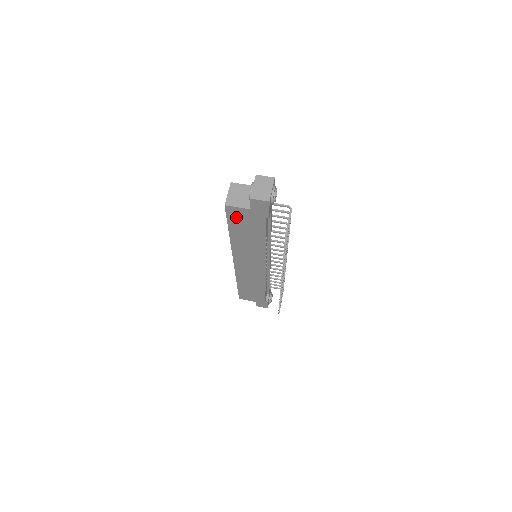
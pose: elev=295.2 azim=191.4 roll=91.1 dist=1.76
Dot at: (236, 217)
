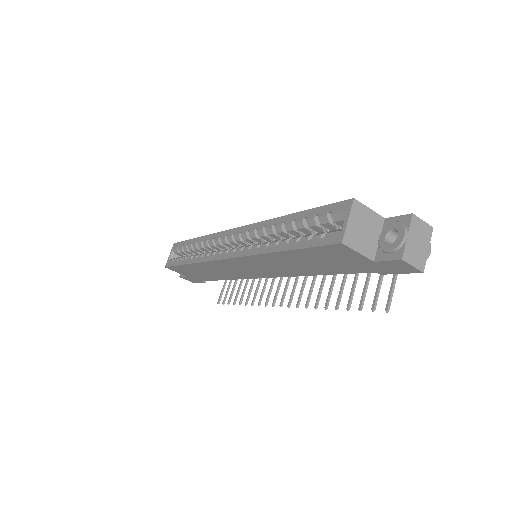
Dot at: (330, 253)
